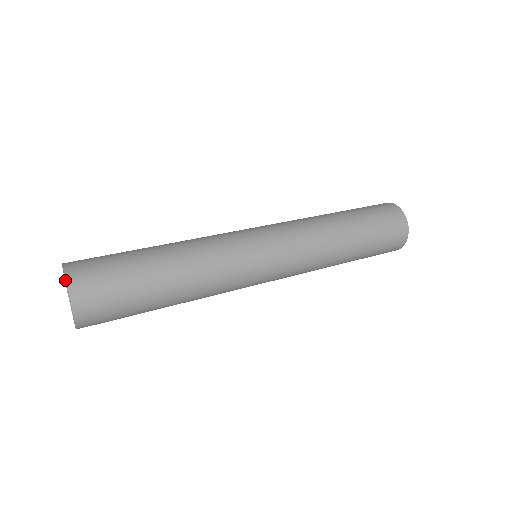
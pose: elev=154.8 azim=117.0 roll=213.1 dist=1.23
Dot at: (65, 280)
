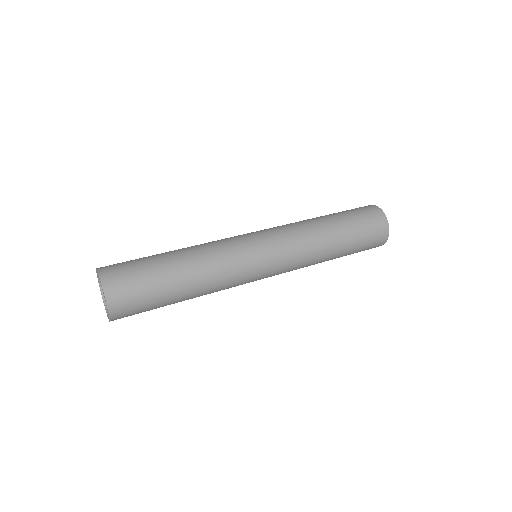
Dot at: (101, 292)
